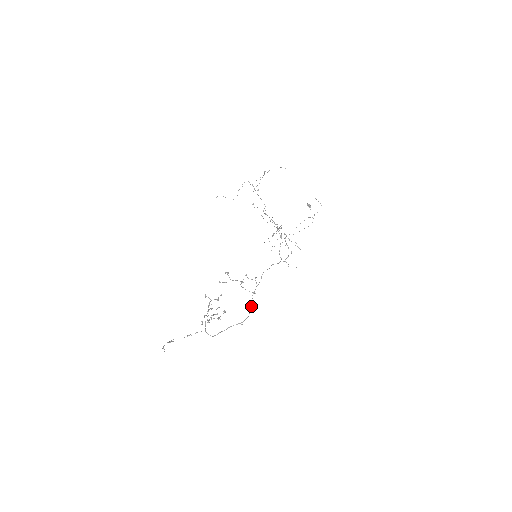
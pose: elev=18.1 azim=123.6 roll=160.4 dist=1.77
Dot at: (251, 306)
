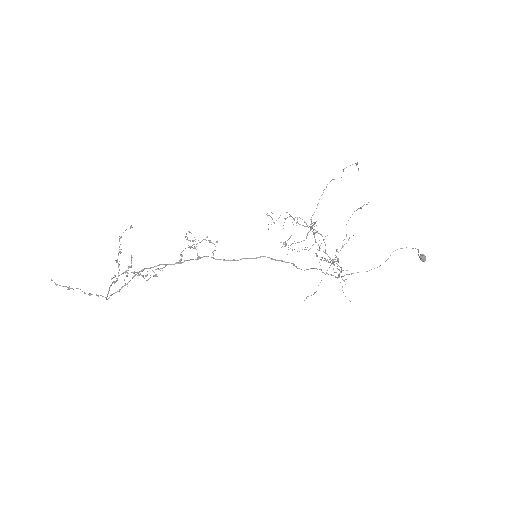
Dot at: (179, 262)
